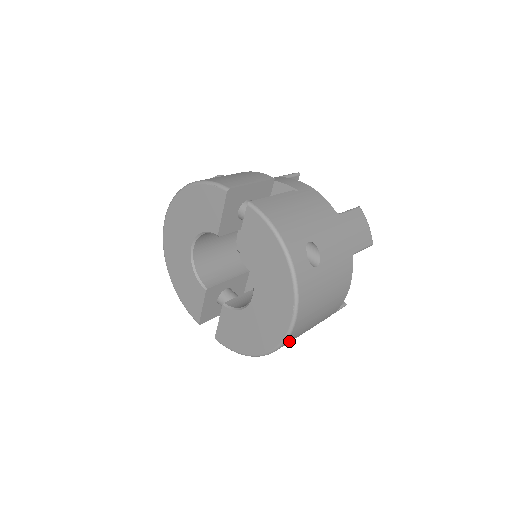
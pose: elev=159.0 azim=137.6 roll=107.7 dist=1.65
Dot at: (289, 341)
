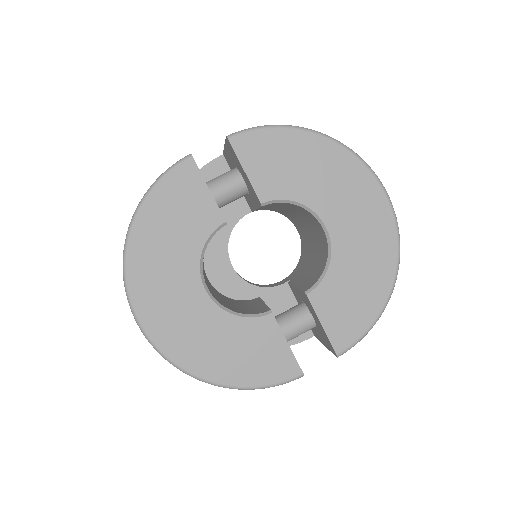
Dot at: occluded
